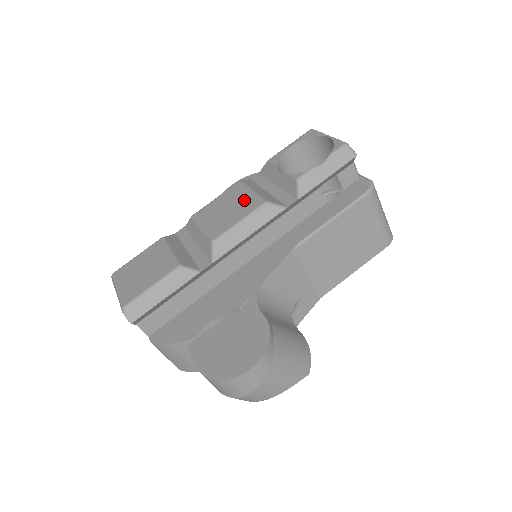
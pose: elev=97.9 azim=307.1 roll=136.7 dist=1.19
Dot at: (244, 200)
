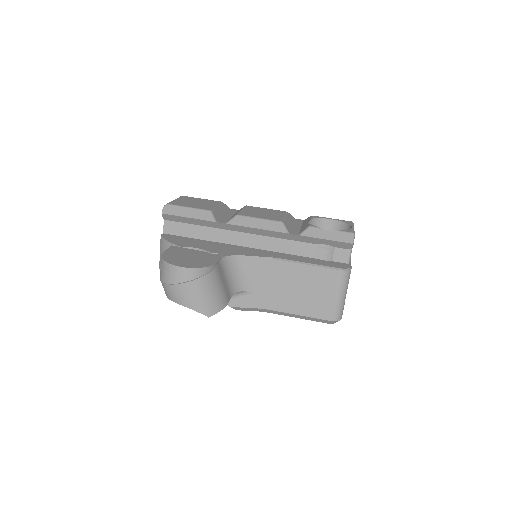
Dot at: (275, 216)
